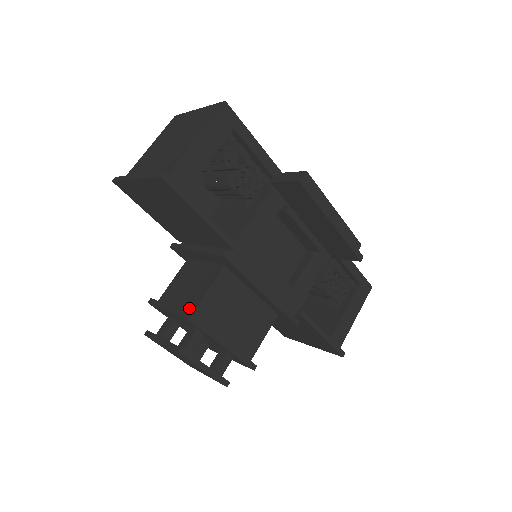
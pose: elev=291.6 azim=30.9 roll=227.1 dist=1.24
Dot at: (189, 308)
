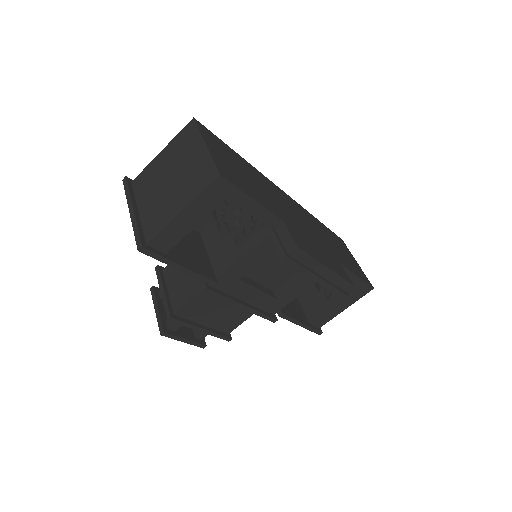
Dot at: (175, 305)
